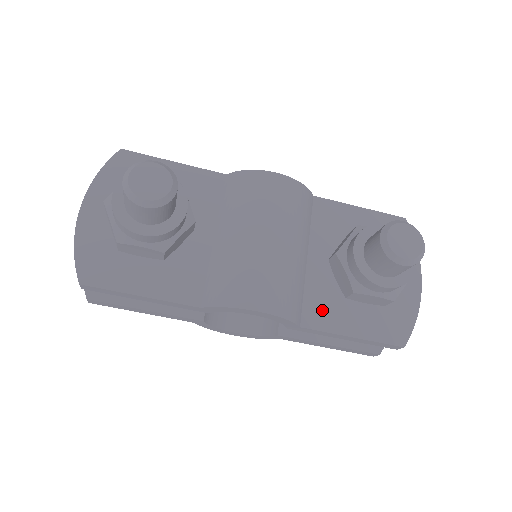
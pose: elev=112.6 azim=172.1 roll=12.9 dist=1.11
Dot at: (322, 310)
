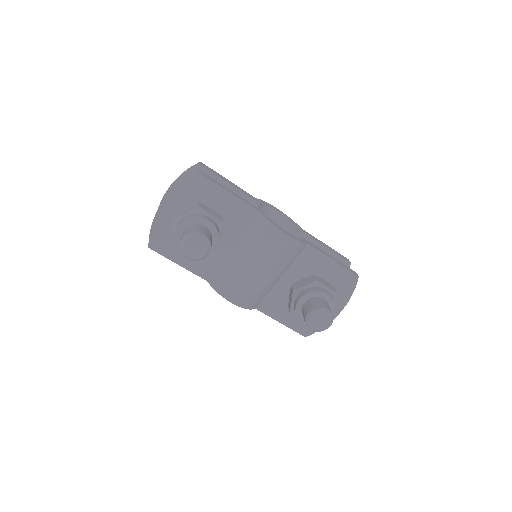
Dot at: (272, 305)
